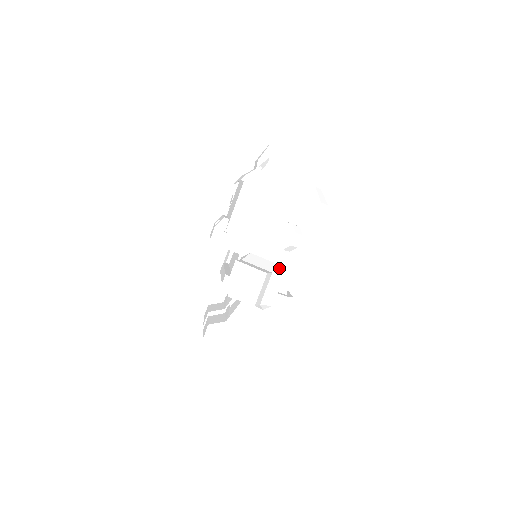
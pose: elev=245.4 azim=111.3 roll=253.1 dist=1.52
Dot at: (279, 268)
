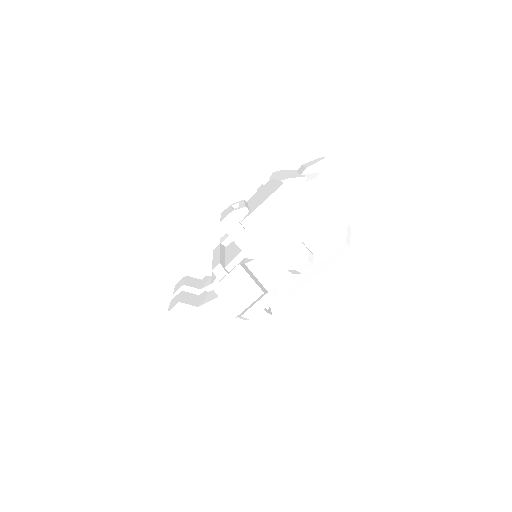
Dot at: (276, 289)
